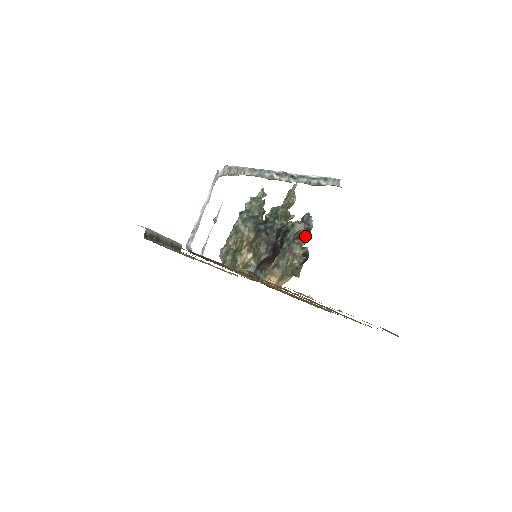
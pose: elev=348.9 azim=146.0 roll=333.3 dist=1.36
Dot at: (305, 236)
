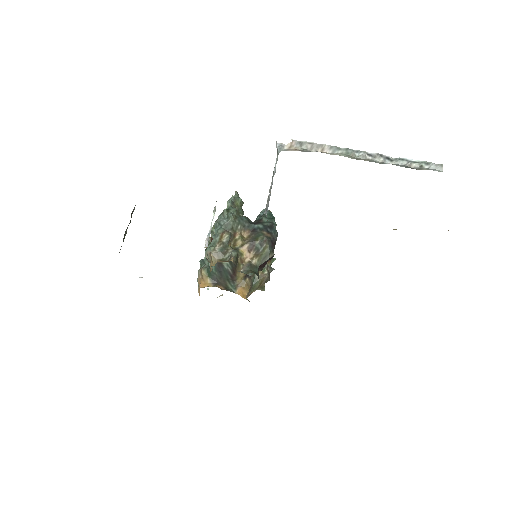
Dot at: occluded
